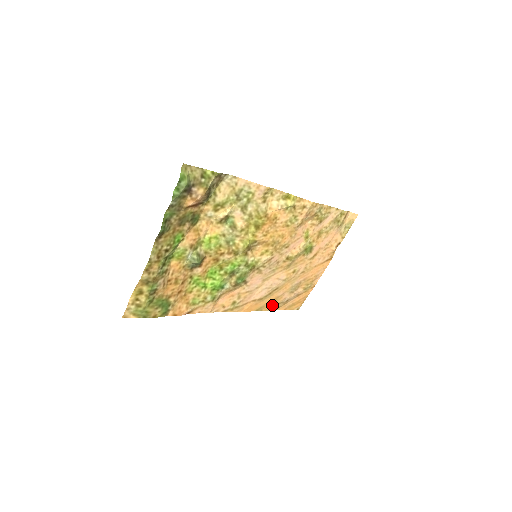
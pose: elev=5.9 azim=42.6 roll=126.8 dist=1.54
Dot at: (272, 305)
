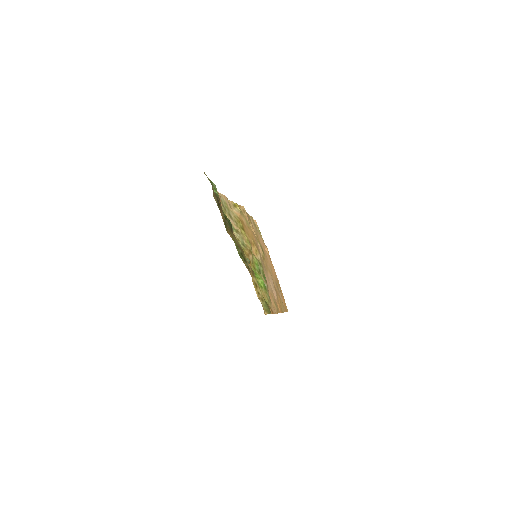
Dot at: (282, 306)
